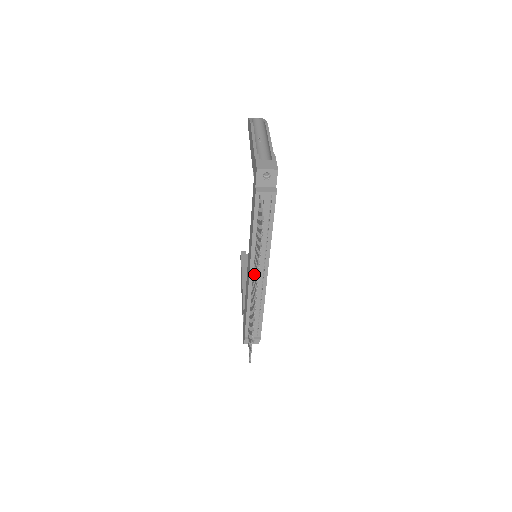
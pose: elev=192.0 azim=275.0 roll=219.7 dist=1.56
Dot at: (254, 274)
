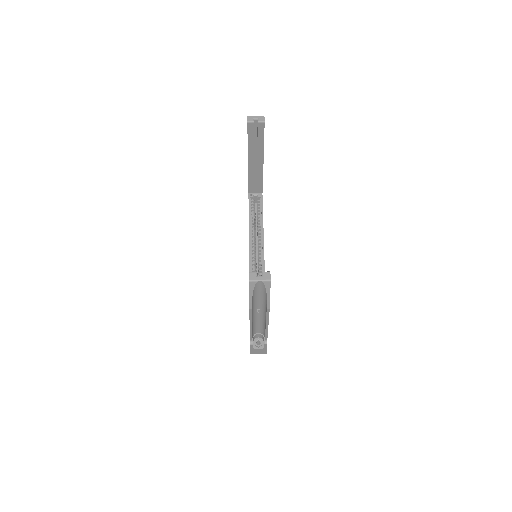
Dot at: occluded
